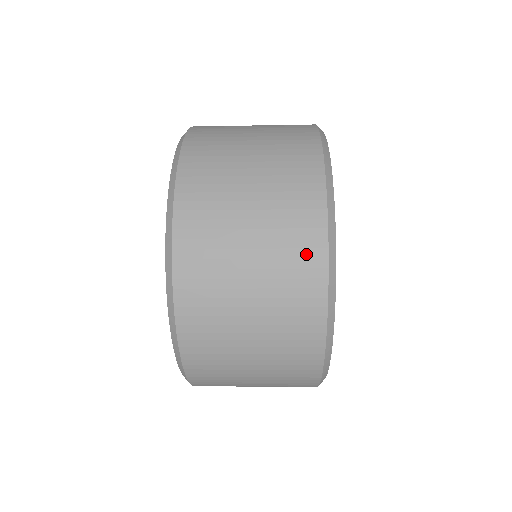
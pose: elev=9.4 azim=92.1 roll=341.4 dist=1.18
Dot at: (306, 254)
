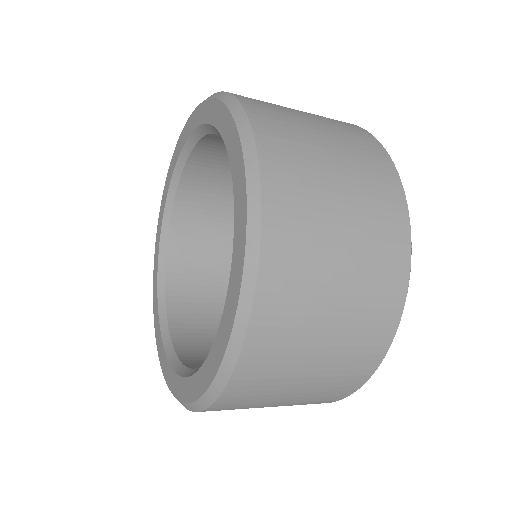
Dot at: (347, 384)
